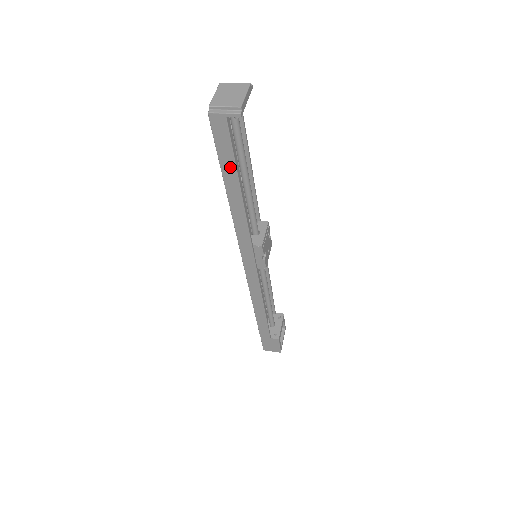
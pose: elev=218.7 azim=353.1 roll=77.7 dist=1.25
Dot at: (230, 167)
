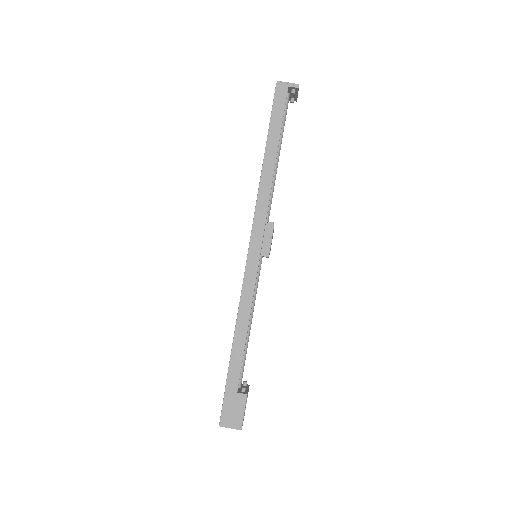
Dot at: (276, 128)
